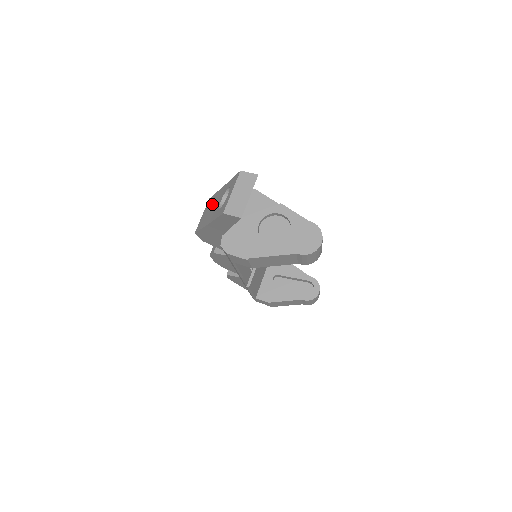
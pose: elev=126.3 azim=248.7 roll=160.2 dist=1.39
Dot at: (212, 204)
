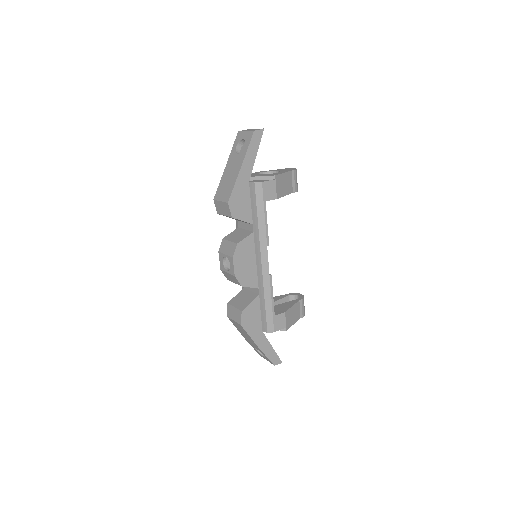
Dot at: (226, 178)
